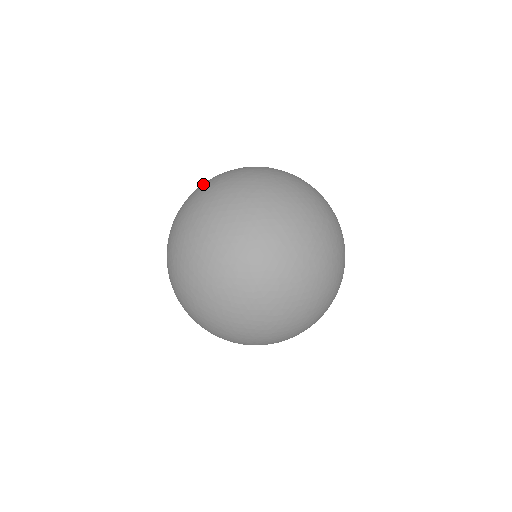
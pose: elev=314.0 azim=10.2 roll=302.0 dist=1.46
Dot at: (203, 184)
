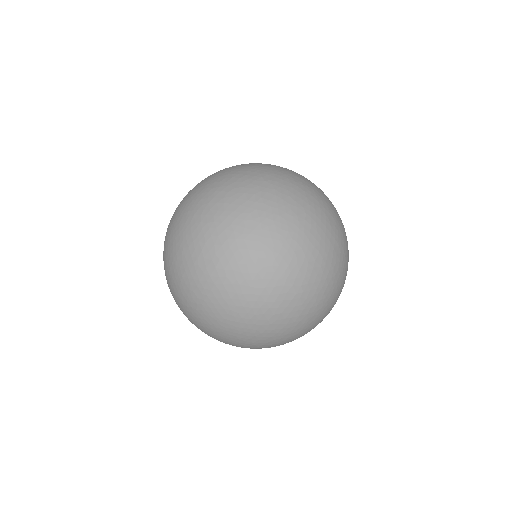
Dot at: (188, 193)
